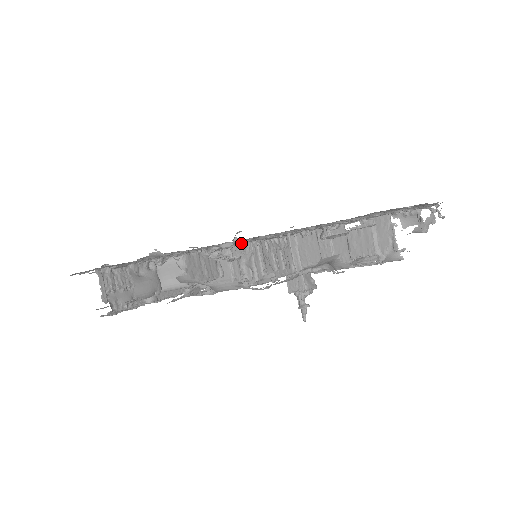
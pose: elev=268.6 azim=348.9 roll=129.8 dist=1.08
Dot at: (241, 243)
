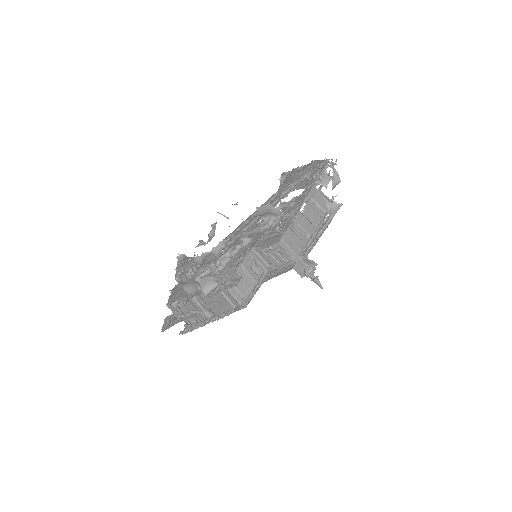
Dot at: (232, 242)
